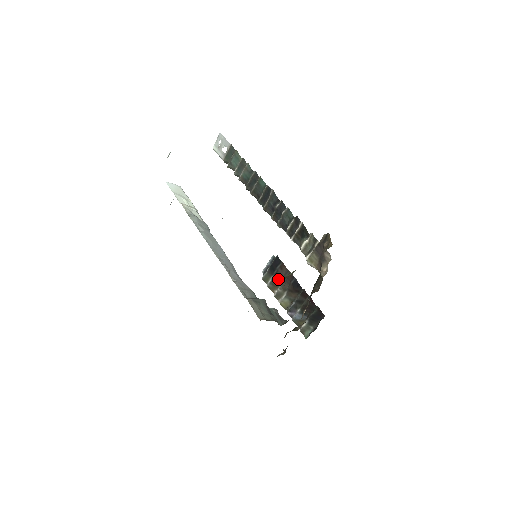
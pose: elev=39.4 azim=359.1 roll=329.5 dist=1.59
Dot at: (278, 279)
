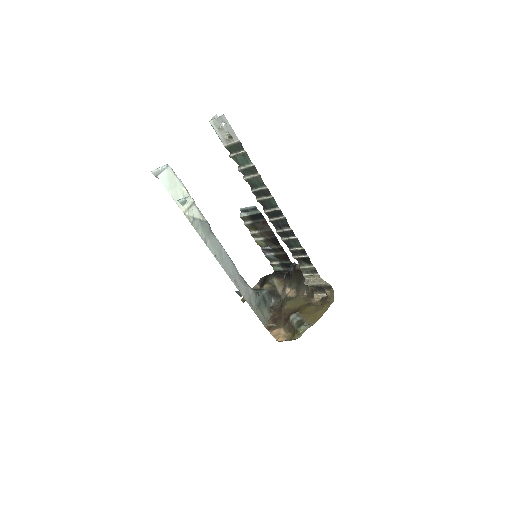
Dot at: (258, 227)
